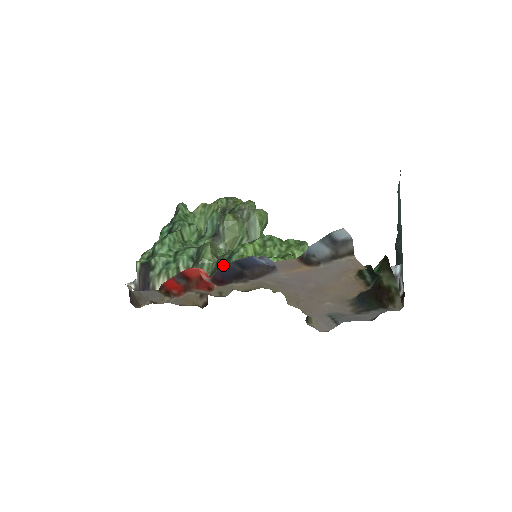
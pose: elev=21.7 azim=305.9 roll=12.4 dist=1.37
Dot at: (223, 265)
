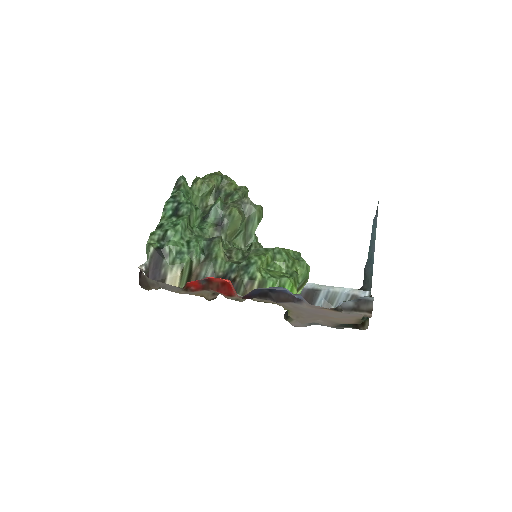
Dot at: (240, 272)
